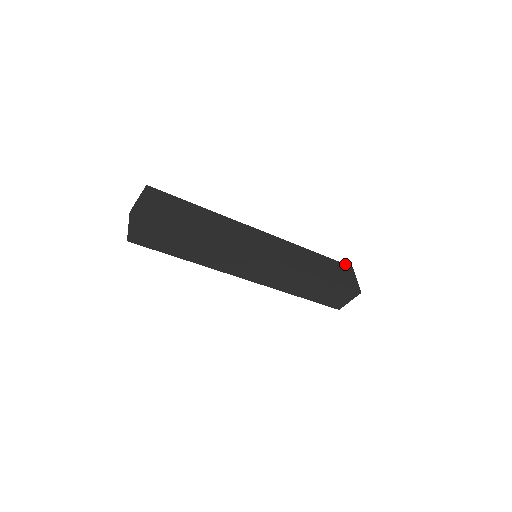
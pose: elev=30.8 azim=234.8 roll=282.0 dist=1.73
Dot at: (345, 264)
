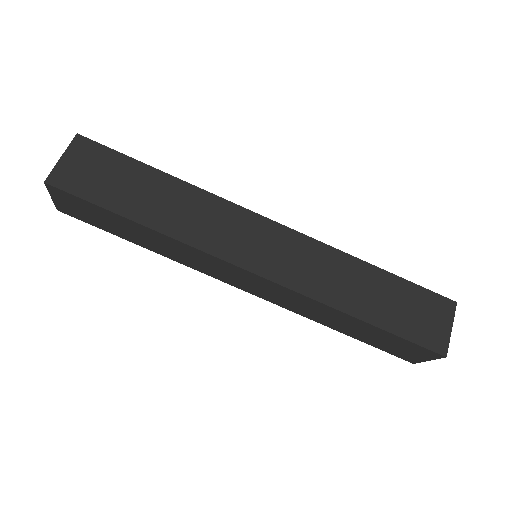
Dot at: occluded
